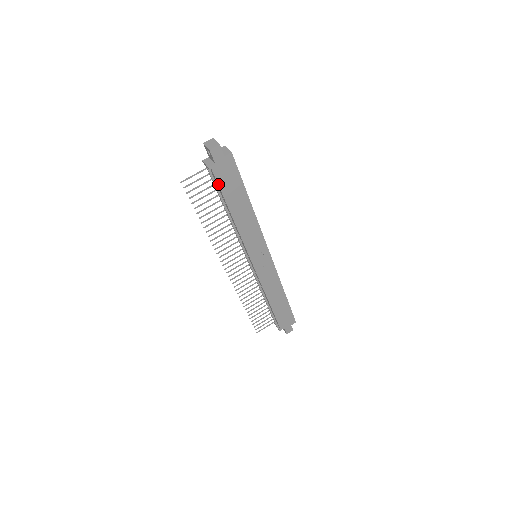
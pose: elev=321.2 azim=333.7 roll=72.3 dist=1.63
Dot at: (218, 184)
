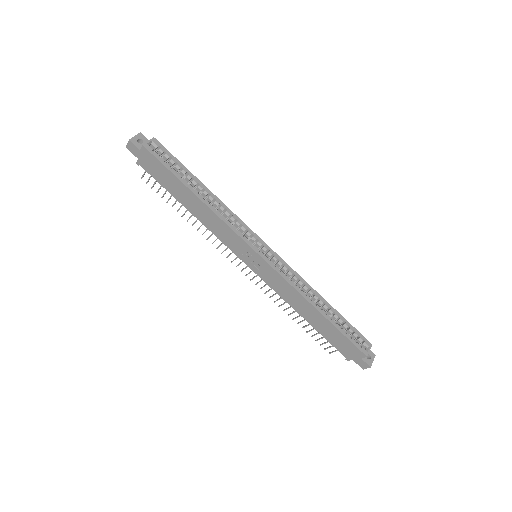
Dot at: (154, 178)
